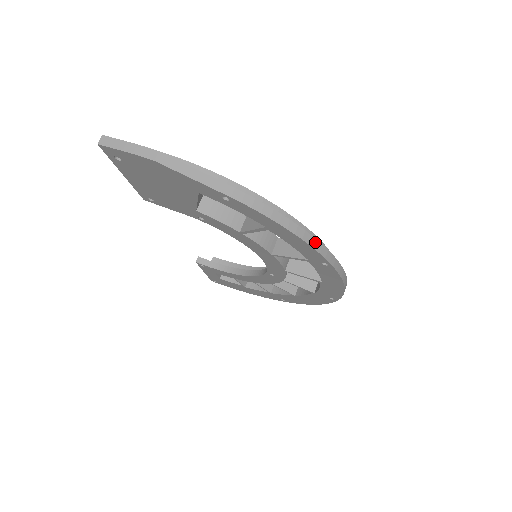
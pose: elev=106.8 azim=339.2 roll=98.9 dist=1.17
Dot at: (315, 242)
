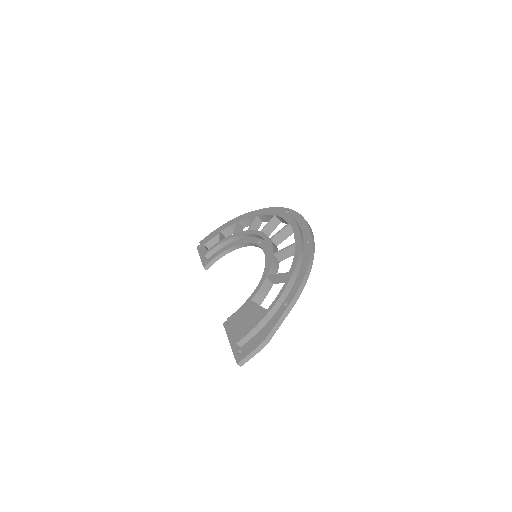
Dot at: (311, 257)
